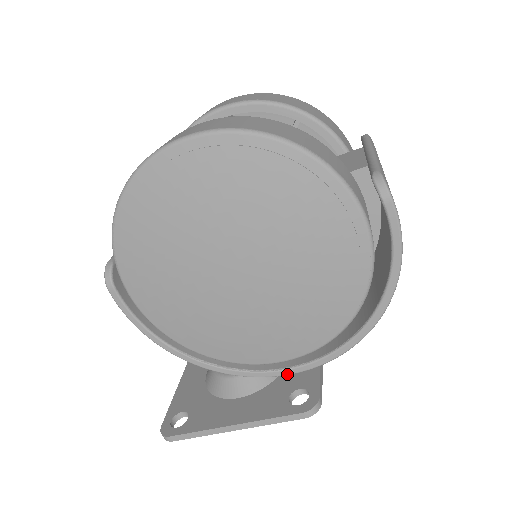
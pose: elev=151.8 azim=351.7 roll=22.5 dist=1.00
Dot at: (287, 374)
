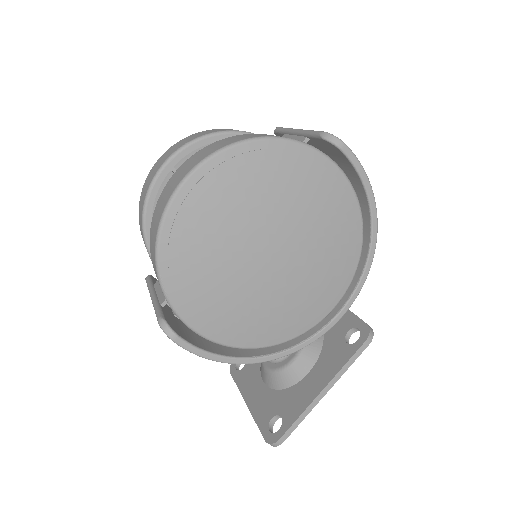
Dot at: (338, 320)
